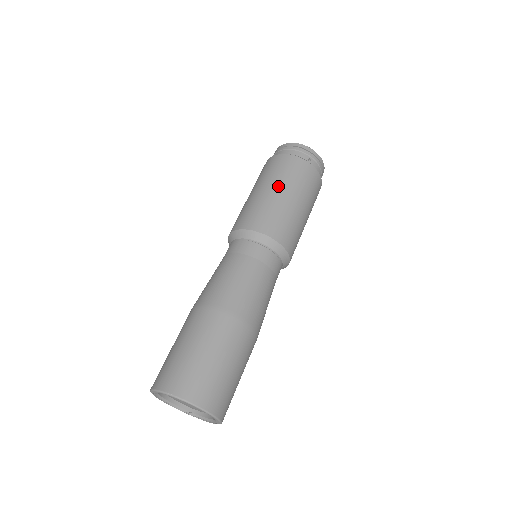
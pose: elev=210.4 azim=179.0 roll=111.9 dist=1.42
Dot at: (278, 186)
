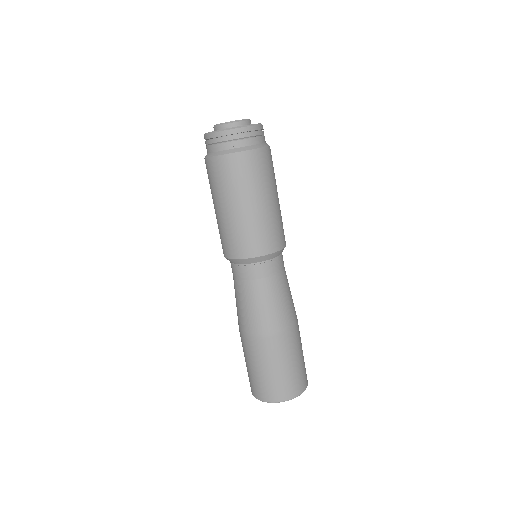
Dot at: (225, 202)
